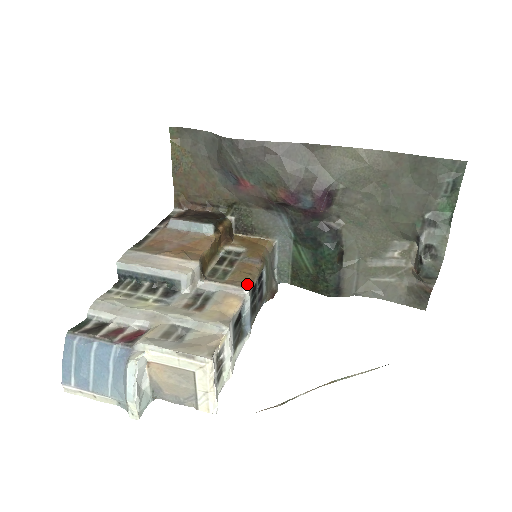
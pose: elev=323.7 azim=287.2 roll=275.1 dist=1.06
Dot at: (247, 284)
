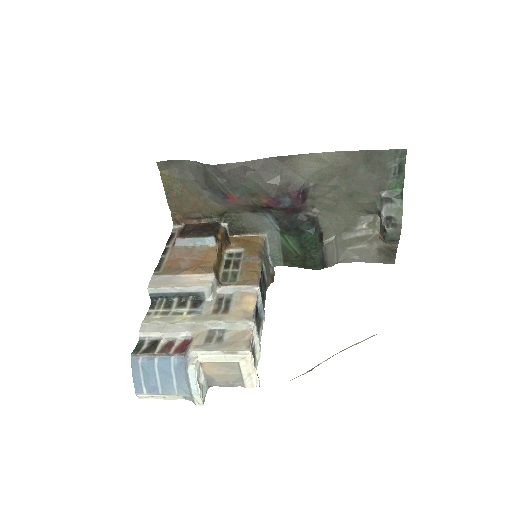
Dot at: (255, 281)
